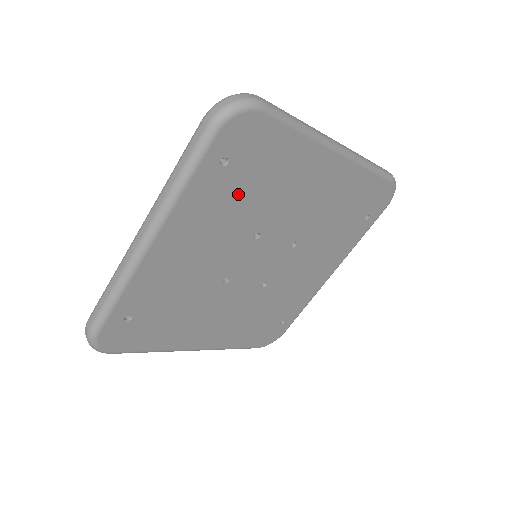
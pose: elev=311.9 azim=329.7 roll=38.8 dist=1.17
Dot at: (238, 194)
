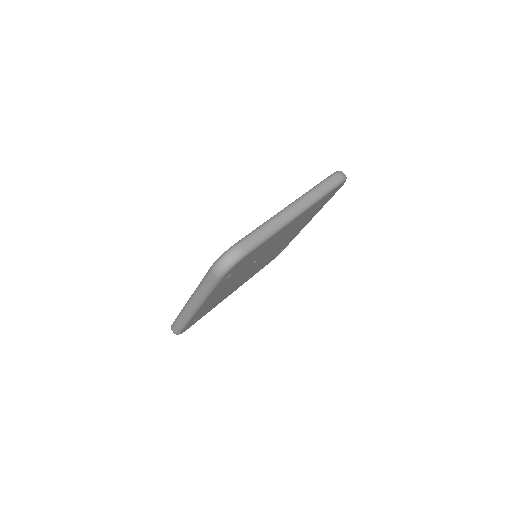
Dot at: (239, 270)
